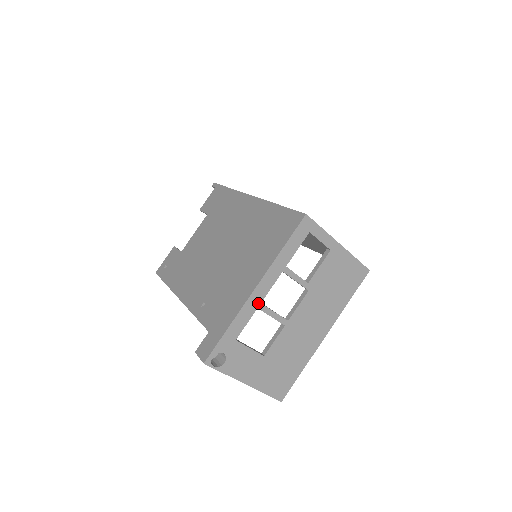
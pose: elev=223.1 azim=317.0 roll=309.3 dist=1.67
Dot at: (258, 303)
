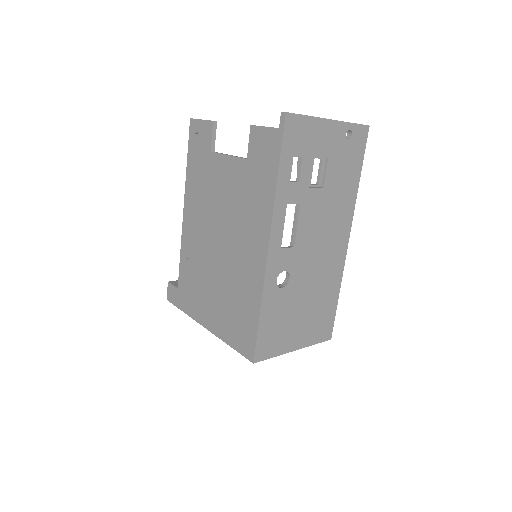
Dot at: occluded
